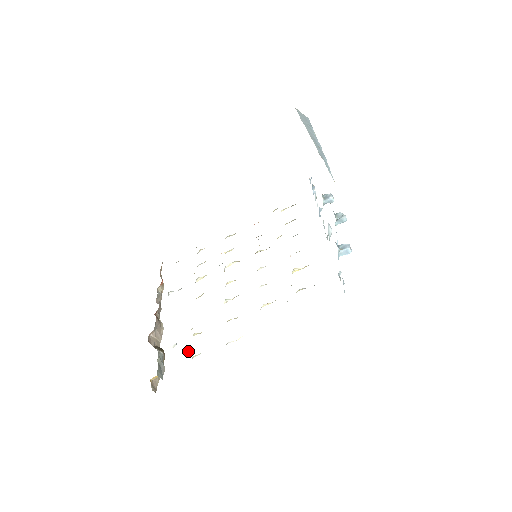
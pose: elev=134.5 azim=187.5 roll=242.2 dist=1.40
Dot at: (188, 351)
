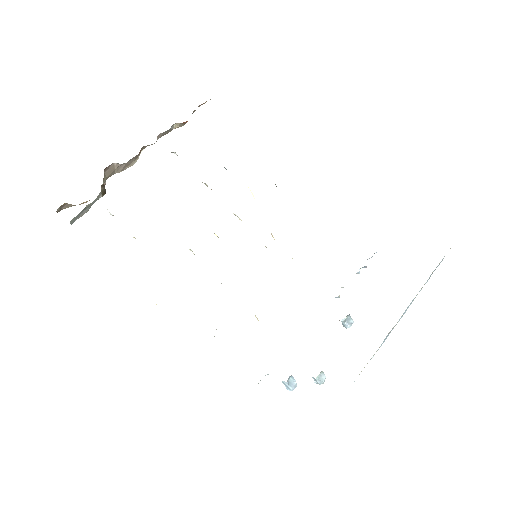
Dot at: occluded
